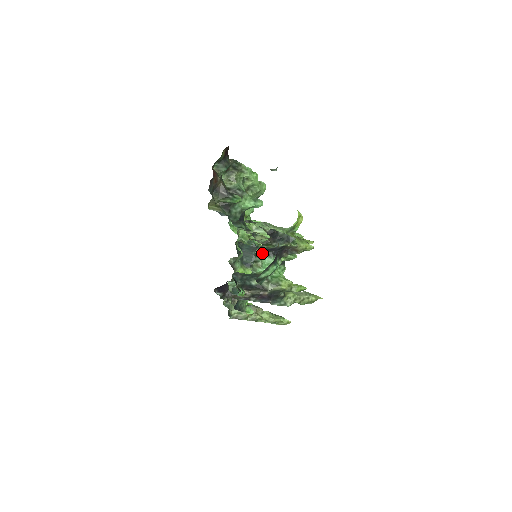
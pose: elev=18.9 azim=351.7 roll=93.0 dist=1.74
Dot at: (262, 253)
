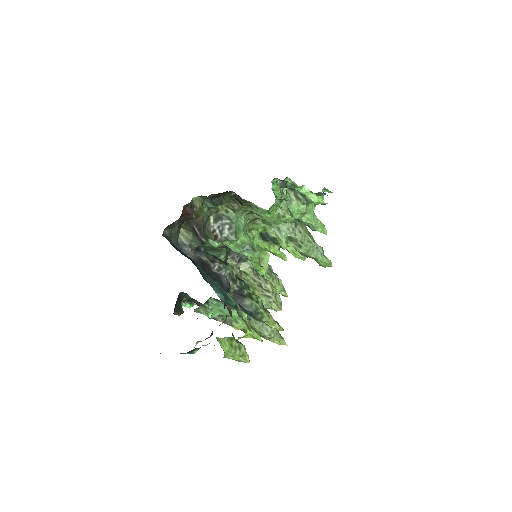
Dot at: (218, 301)
